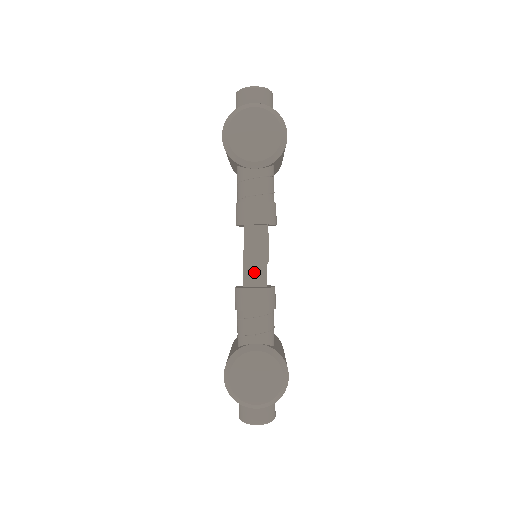
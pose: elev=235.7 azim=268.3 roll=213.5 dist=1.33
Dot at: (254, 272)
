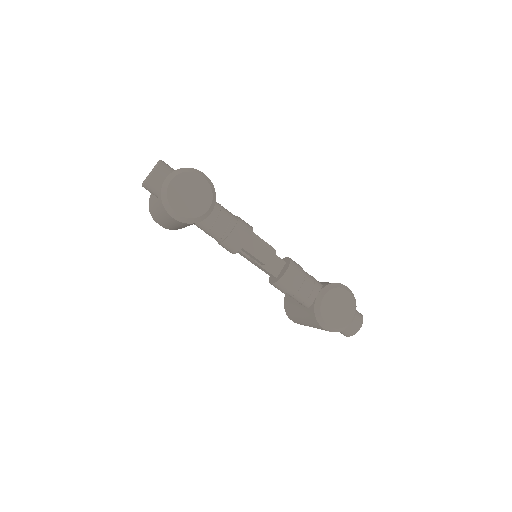
Dot at: (272, 264)
